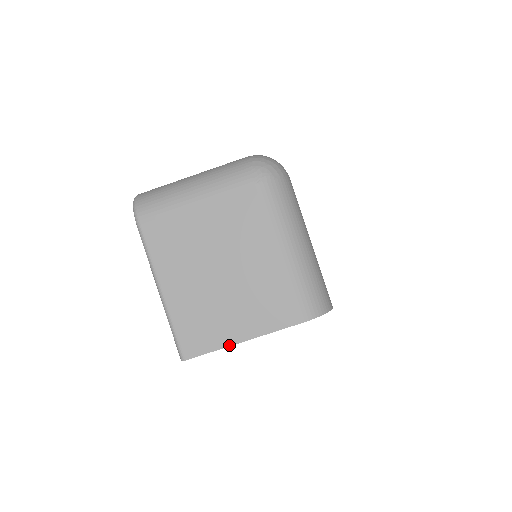
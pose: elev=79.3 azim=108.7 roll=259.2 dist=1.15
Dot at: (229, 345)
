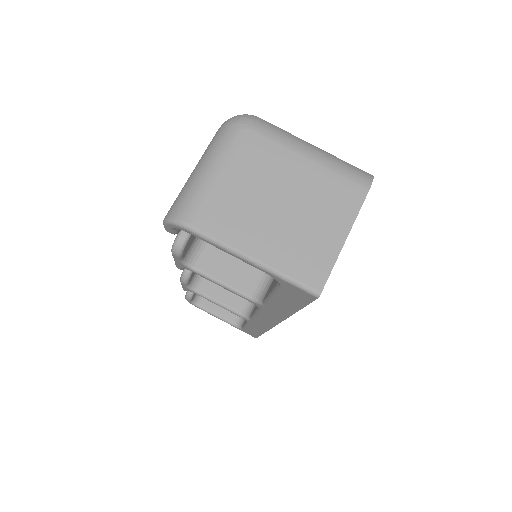
Dot at: (339, 252)
